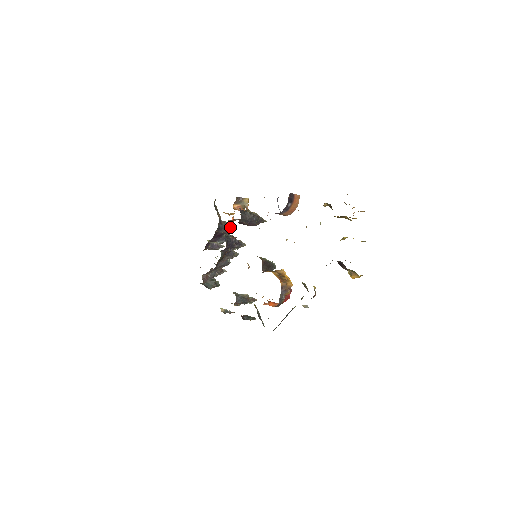
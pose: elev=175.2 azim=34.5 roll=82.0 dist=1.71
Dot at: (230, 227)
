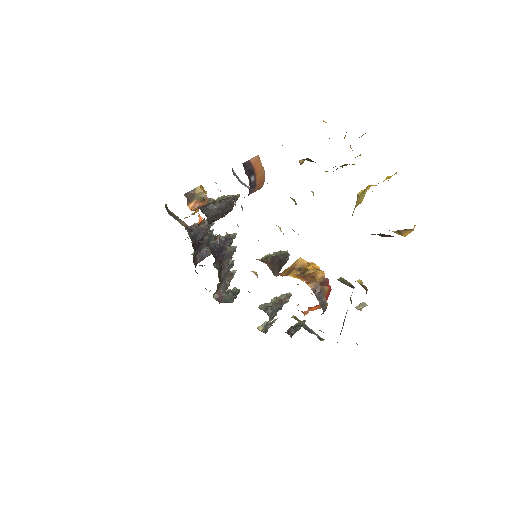
Dot at: (204, 226)
